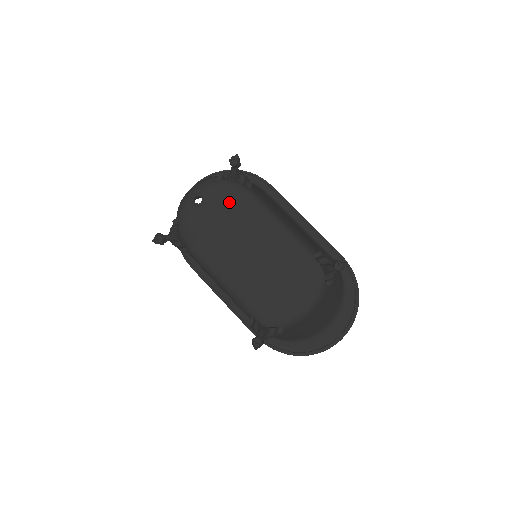
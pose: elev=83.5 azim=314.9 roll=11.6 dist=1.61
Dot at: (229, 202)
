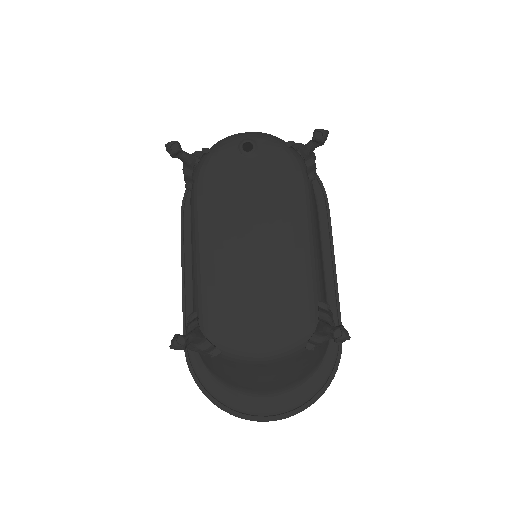
Dot at: (277, 175)
